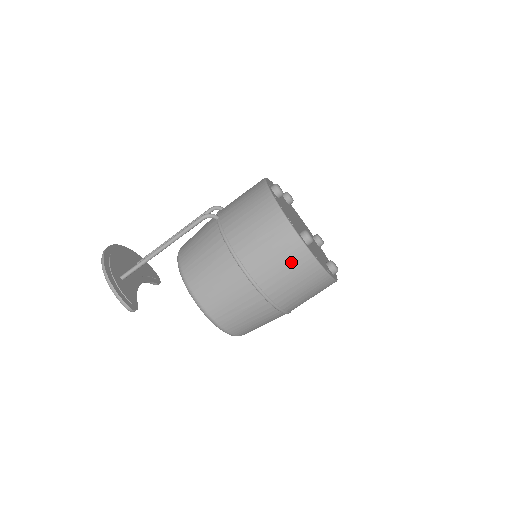
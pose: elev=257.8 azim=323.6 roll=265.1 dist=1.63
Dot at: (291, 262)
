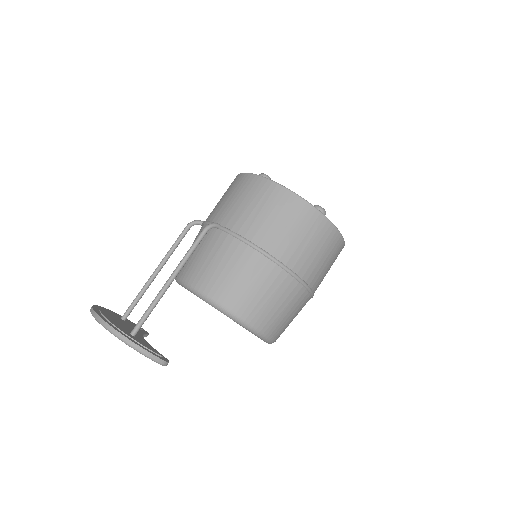
Dot at: (319, 239)
